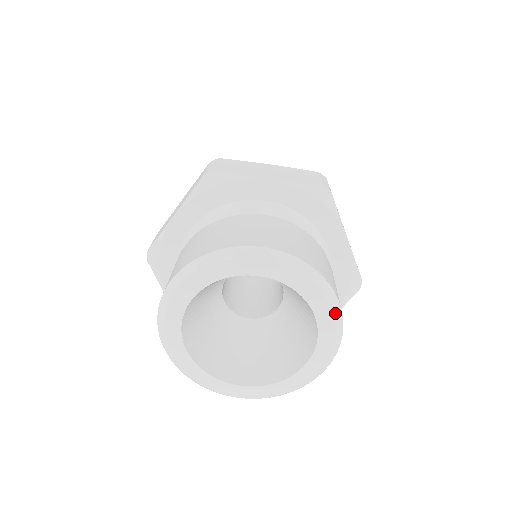
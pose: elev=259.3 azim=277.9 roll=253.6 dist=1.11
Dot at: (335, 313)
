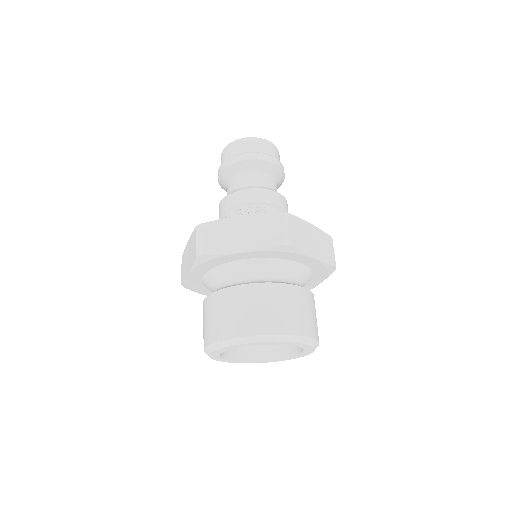
Dot at: (308, 343)
